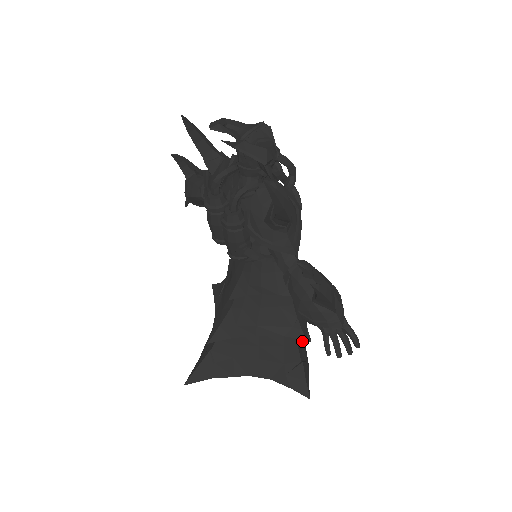
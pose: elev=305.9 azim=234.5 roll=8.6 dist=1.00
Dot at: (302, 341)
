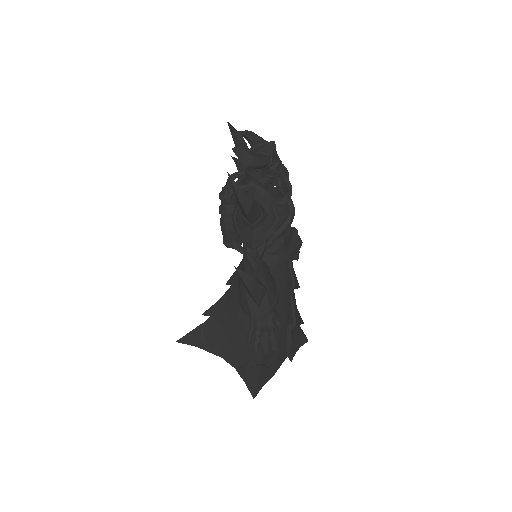
Dot at: (276, 351)
